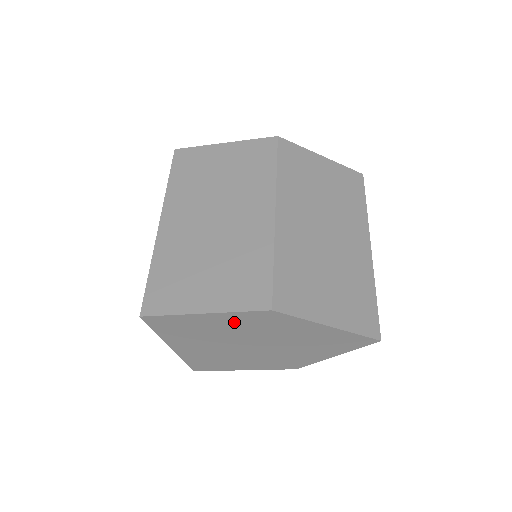
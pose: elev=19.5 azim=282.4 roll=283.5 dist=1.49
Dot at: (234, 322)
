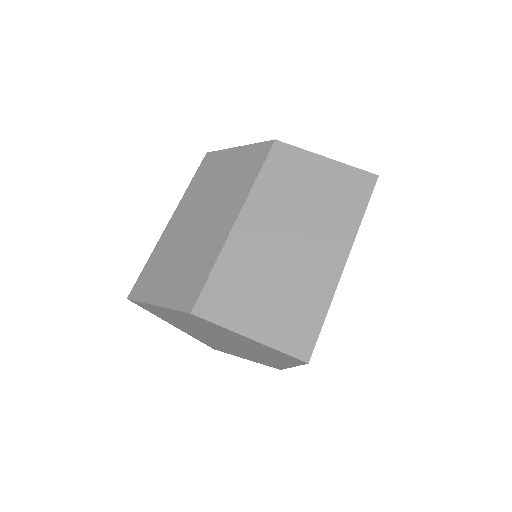
Dot at: (182, 317)
